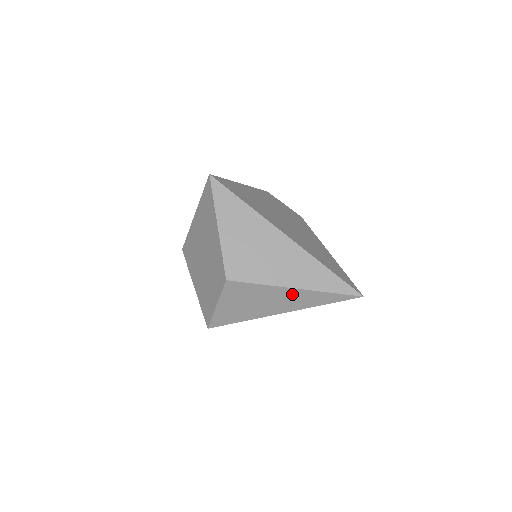
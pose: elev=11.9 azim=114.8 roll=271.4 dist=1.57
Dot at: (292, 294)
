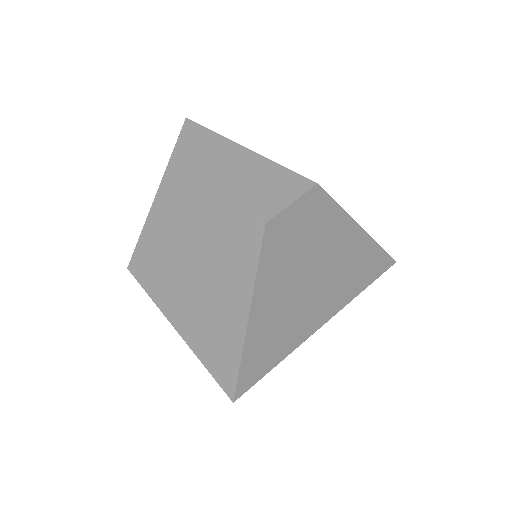
Dot at: occluded
